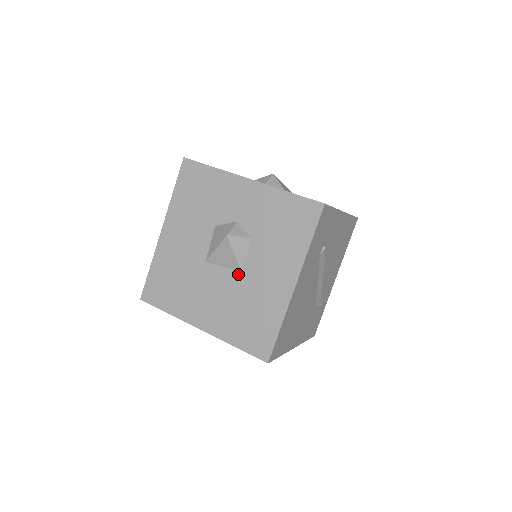
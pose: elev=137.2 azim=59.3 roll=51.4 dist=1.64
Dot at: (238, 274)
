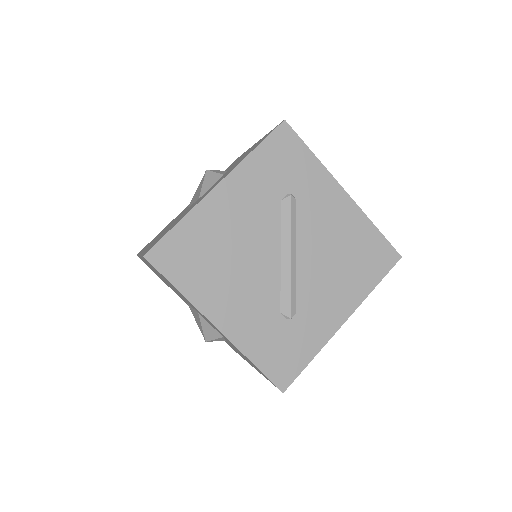
Dot at: occluded
